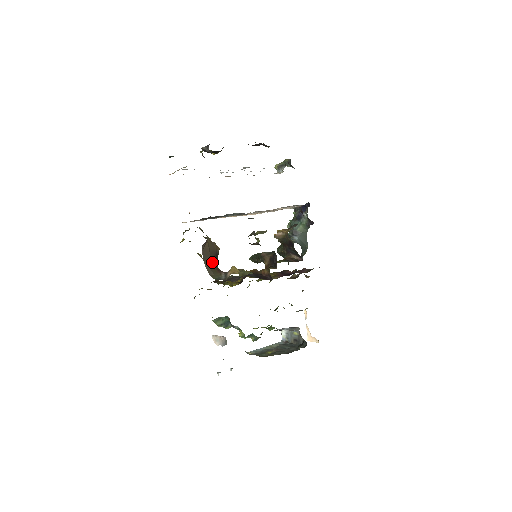
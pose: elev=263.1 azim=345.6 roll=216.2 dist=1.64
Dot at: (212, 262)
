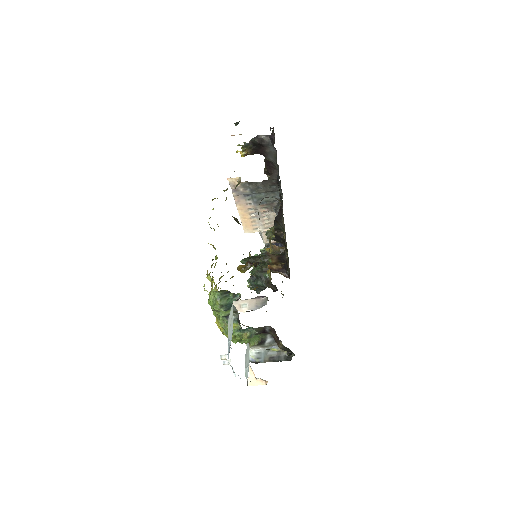
Dot at: occluded
